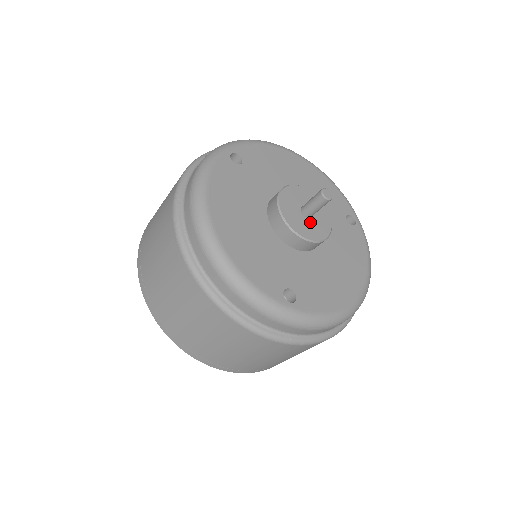
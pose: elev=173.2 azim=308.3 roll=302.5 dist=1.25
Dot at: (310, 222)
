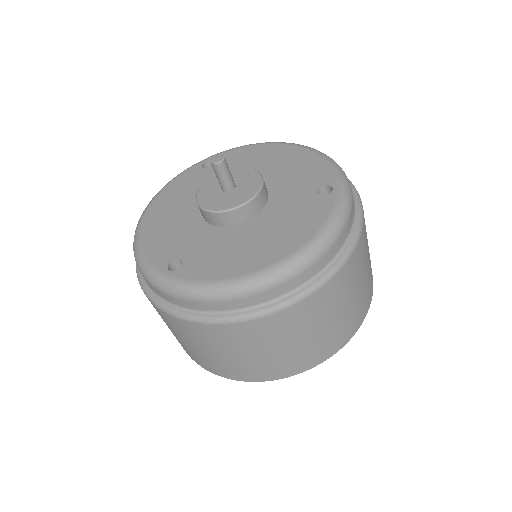
Dot at: (226, 195)
